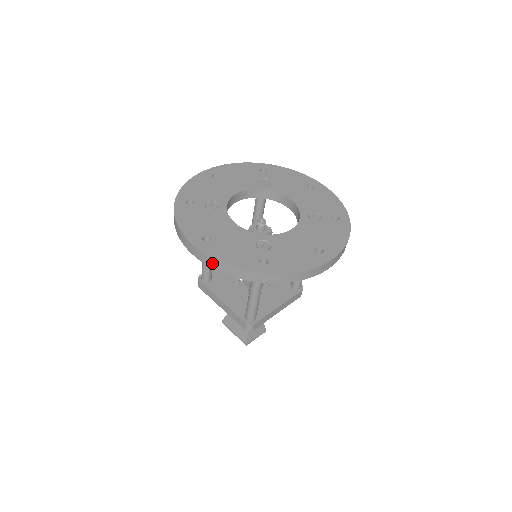
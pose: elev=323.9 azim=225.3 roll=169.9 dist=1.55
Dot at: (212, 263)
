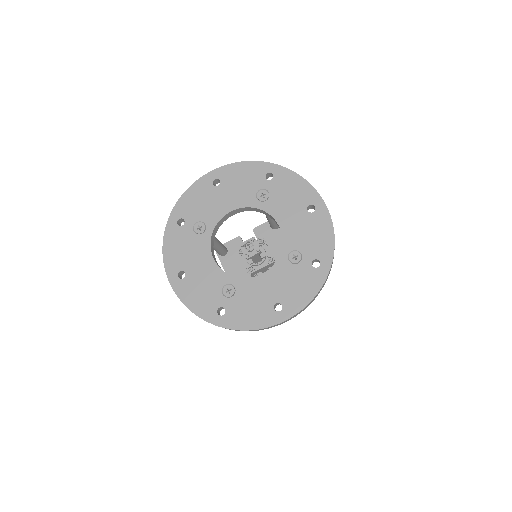
Dot at: (181, 300)
